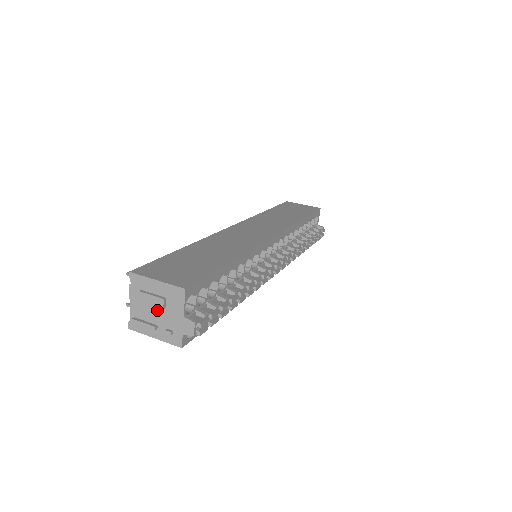
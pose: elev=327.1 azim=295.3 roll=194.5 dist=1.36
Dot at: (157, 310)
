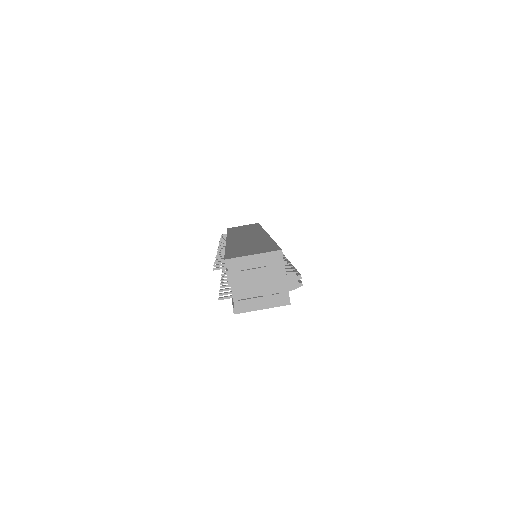
Dot at: (259, 282)
